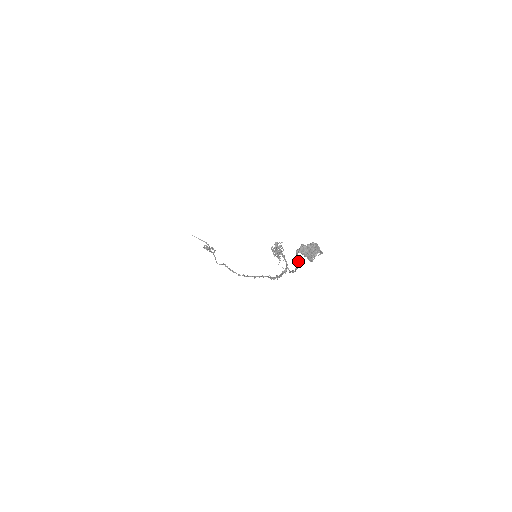
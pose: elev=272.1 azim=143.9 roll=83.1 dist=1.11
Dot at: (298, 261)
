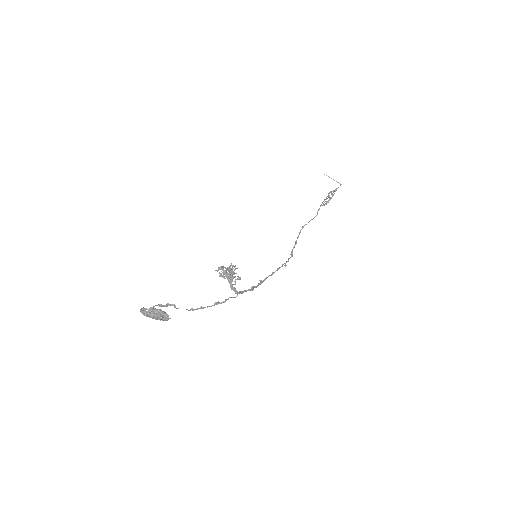
Dot at: occluded
